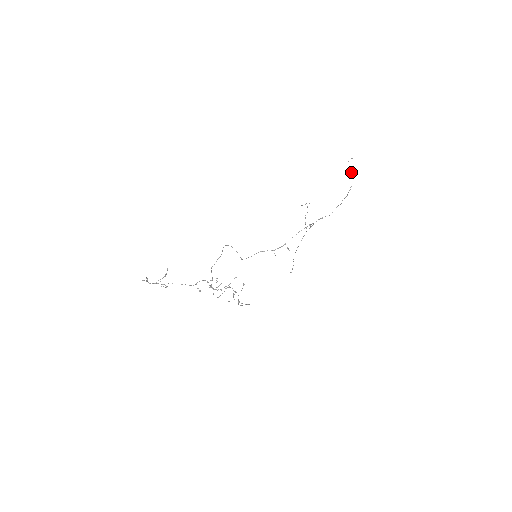
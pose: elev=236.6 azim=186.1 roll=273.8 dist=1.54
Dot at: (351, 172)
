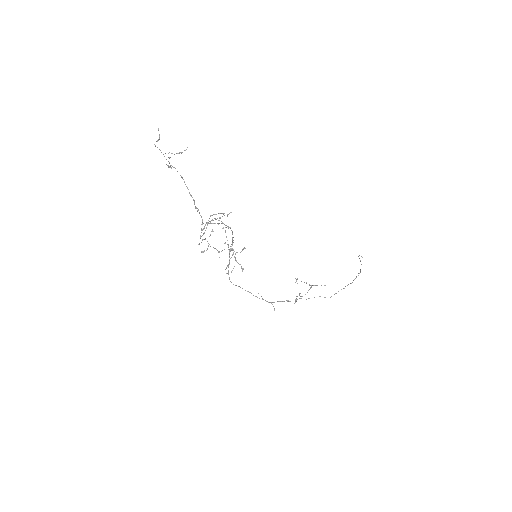
Dot at: occluded
